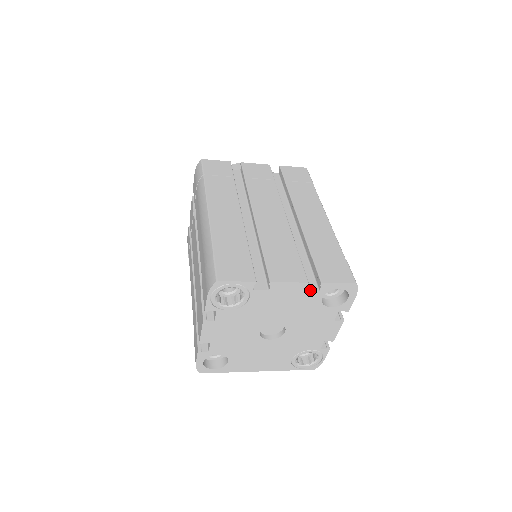
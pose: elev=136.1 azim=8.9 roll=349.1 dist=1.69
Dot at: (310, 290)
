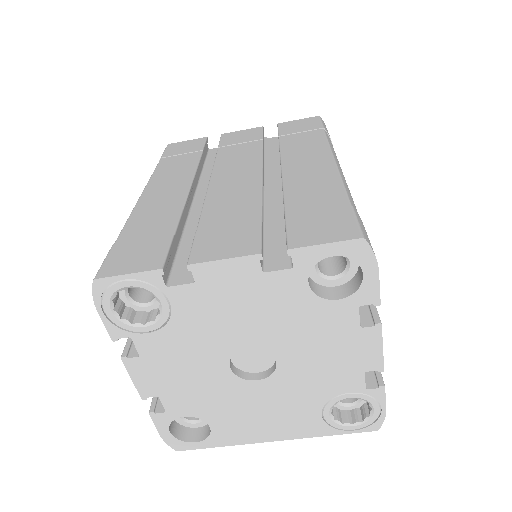
Dot at: (274, 269)
